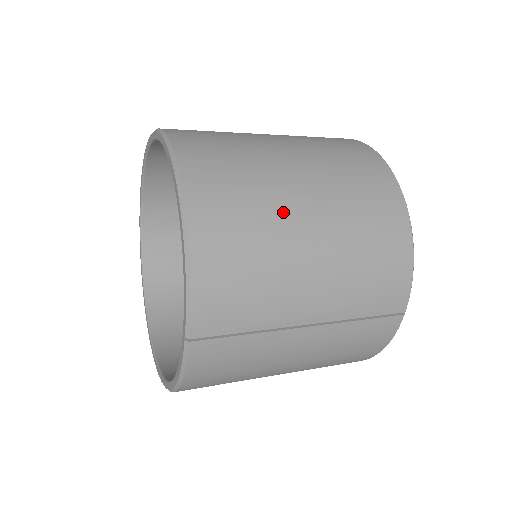
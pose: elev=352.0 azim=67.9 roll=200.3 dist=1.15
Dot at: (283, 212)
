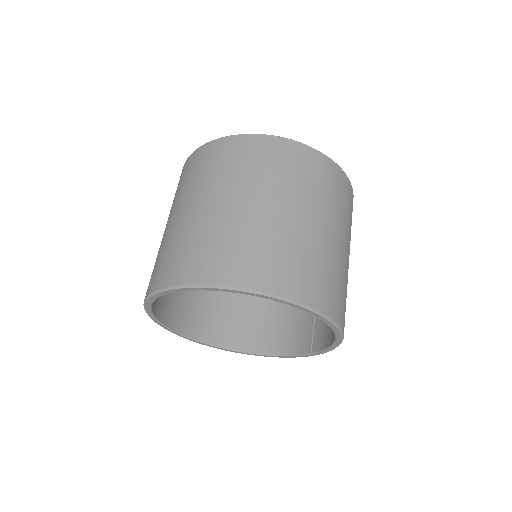
Dot at: occluded
